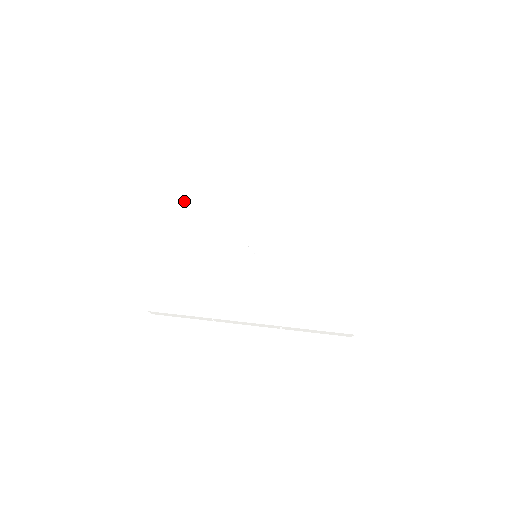
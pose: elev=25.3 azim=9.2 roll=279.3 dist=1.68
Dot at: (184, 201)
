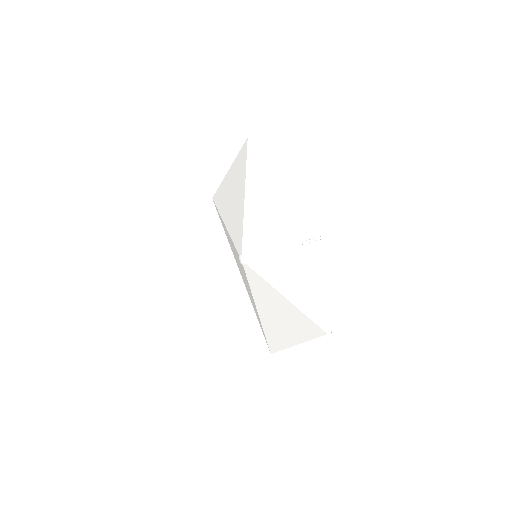
Dot at: (247, 149)
